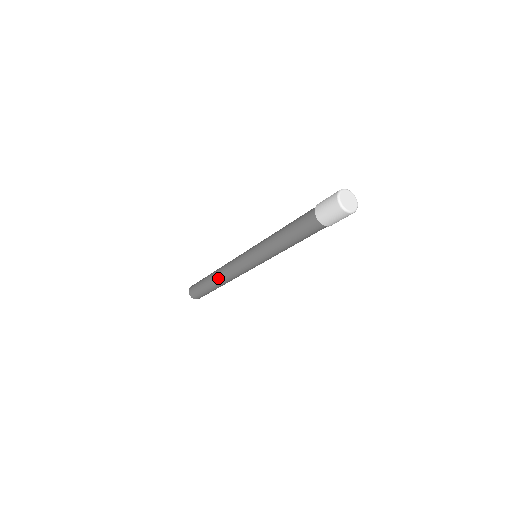
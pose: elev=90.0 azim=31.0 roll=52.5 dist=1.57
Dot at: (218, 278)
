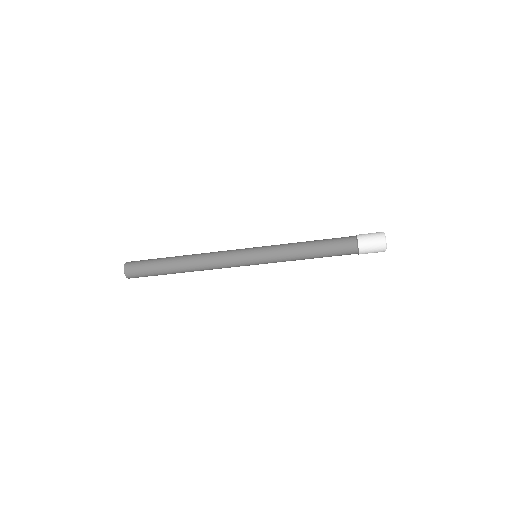
Dot at: (193, 259)
